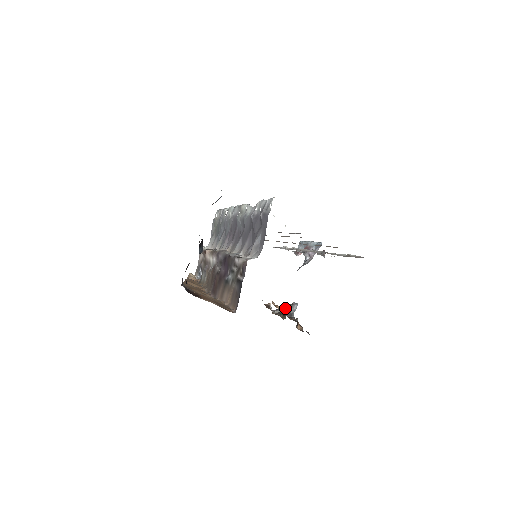
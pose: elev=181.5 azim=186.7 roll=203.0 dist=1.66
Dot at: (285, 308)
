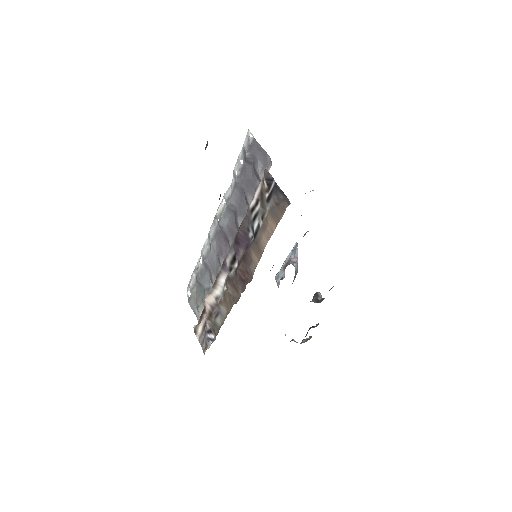
Dot at: (312, 301)
